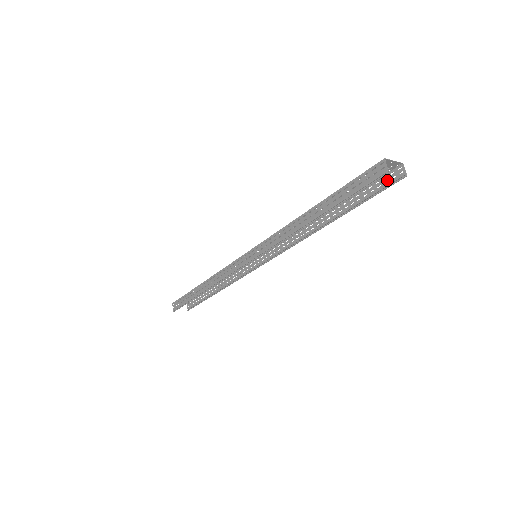
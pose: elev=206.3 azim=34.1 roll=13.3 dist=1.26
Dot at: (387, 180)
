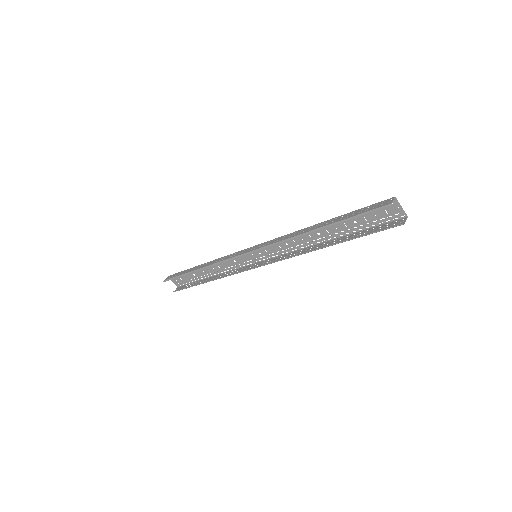
Dot at: (389, 225)
